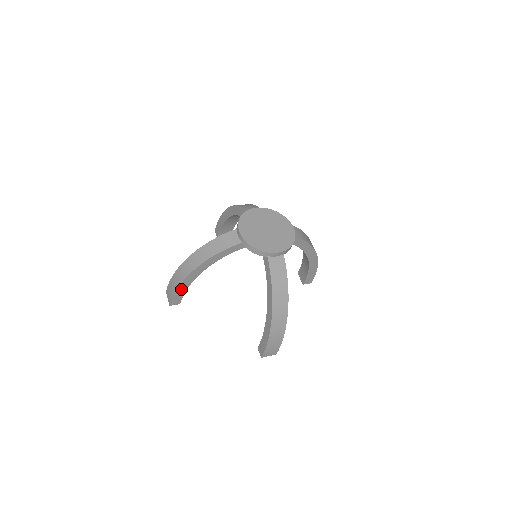
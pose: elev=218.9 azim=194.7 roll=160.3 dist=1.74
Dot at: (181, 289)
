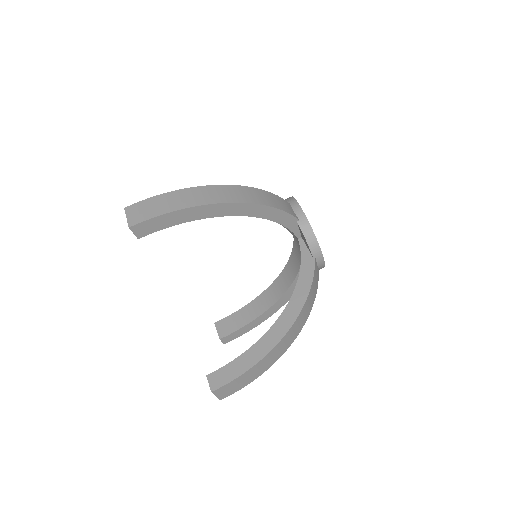
Dot at: occluded
